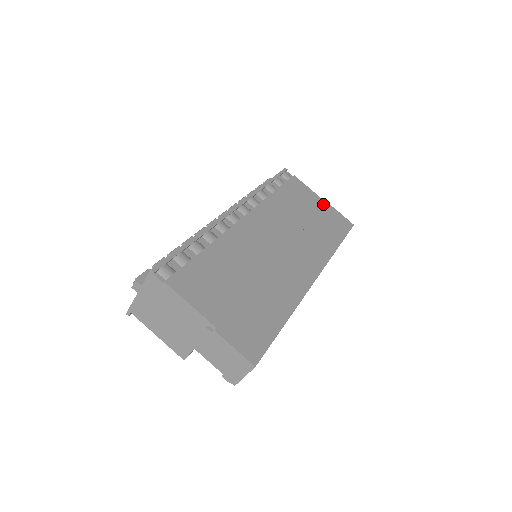
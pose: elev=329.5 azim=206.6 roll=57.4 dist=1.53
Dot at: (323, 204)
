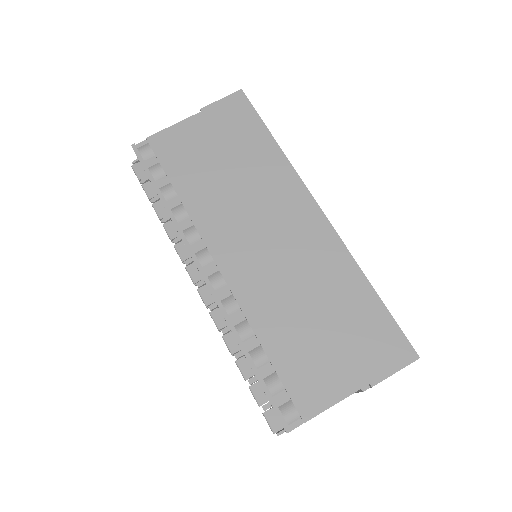
Dot at: (202, 120)
